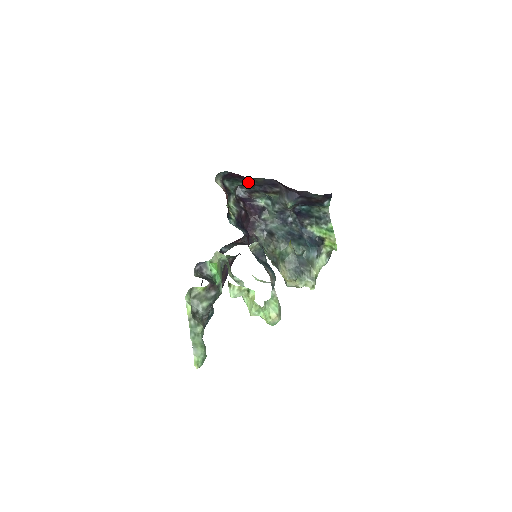
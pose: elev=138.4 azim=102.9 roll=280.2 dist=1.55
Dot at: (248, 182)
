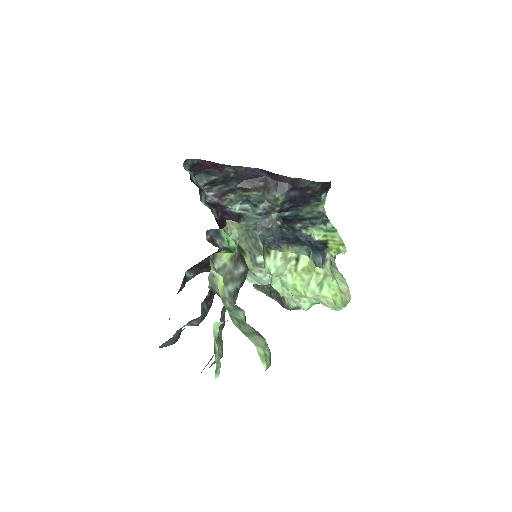
Dot at: (224, 173)
